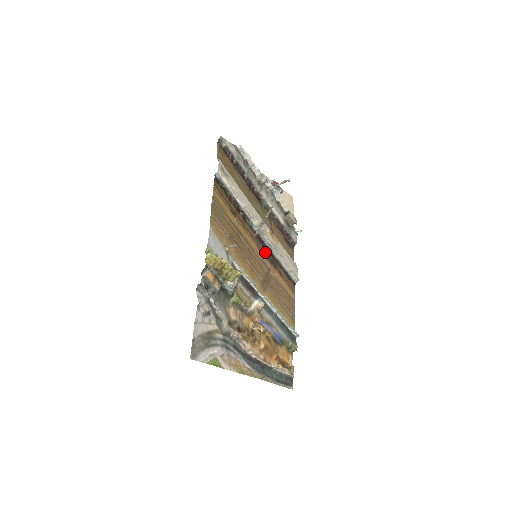
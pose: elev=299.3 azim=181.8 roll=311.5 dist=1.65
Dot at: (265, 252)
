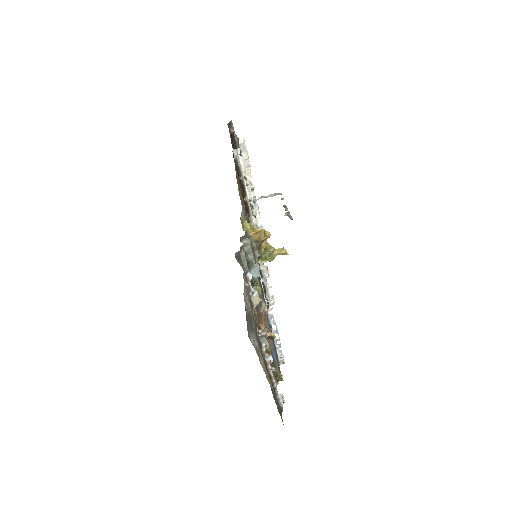
Dot at: occluded
